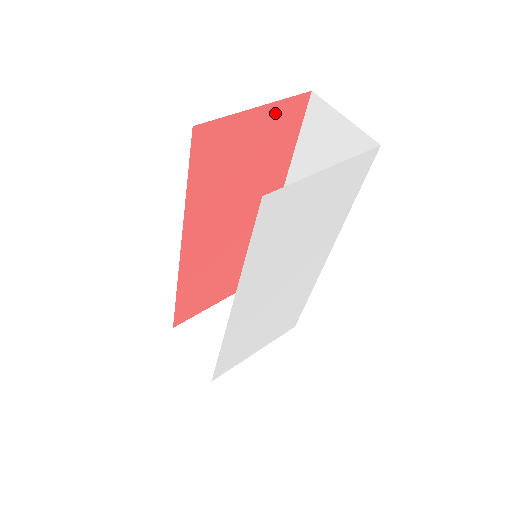
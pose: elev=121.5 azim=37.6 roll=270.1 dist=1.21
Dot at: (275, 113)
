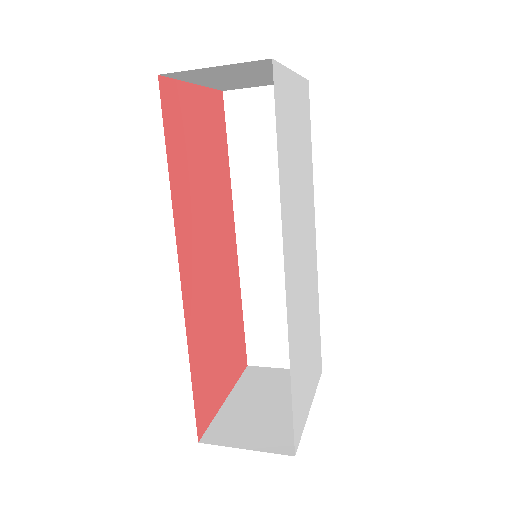
Dot at: (207, 102)
